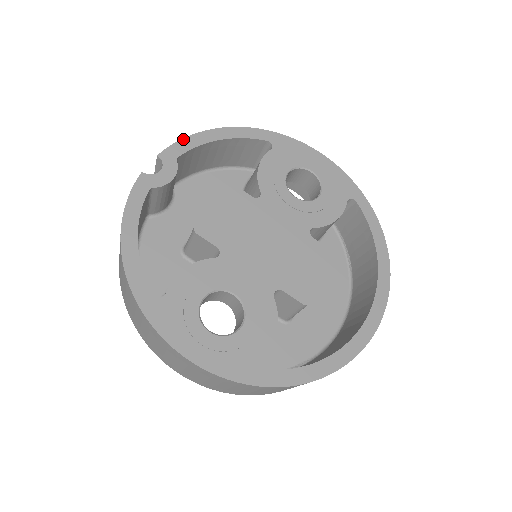
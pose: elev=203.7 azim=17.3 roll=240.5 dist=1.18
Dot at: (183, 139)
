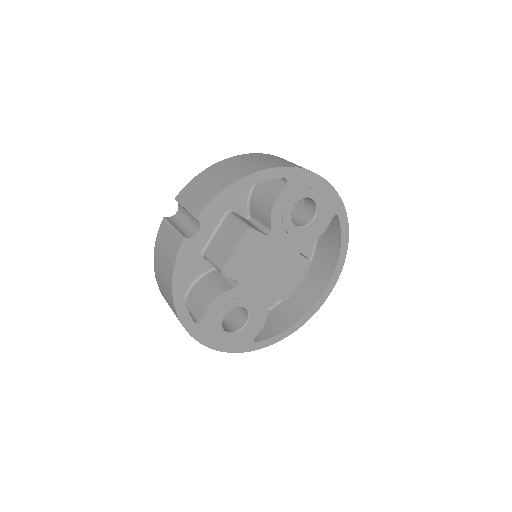
Dot at: (216, 196)
